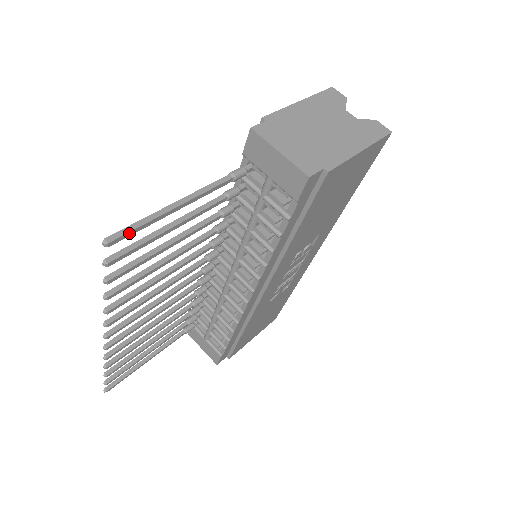
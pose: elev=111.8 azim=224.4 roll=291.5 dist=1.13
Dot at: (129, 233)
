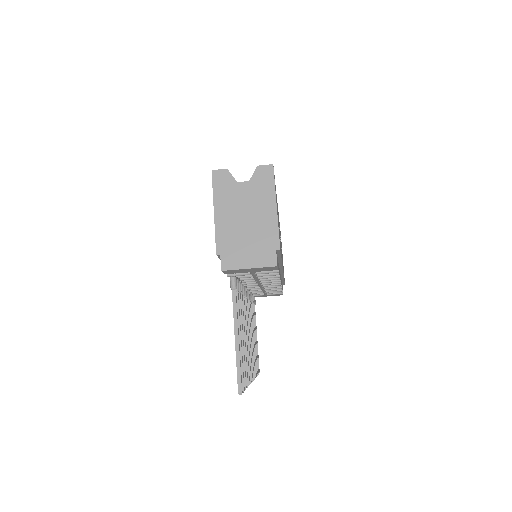
Dot at: (241, 378)
